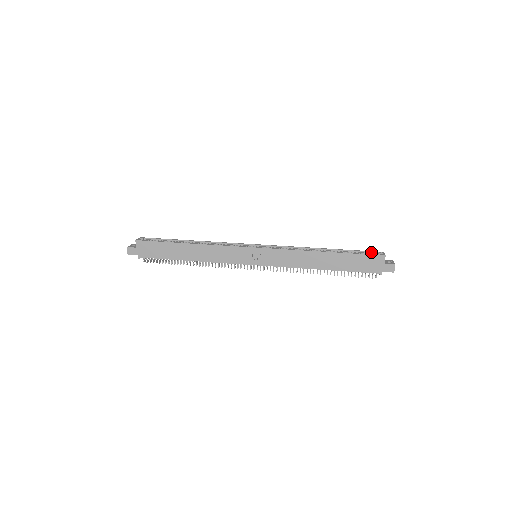
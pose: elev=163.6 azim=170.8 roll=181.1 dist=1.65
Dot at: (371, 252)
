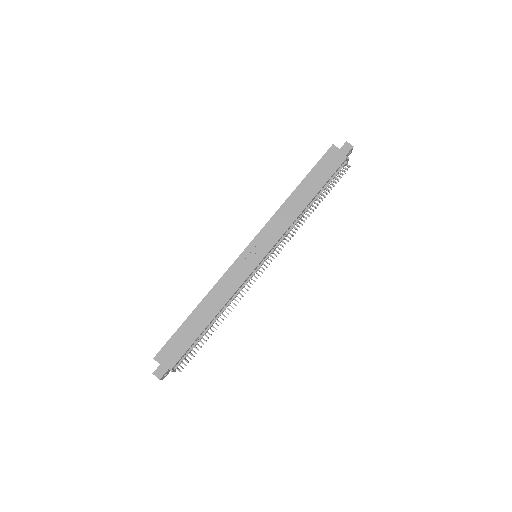
Dot at: occluded
